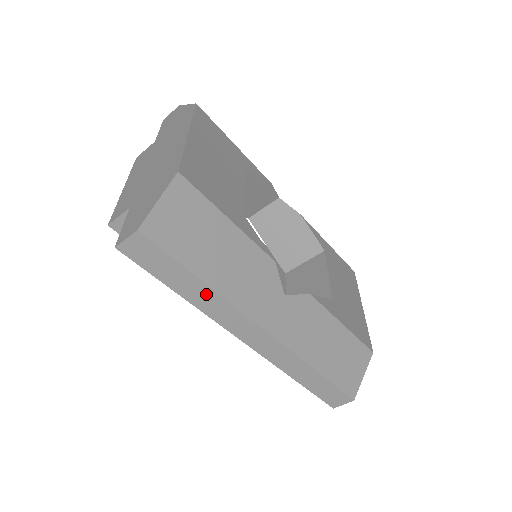
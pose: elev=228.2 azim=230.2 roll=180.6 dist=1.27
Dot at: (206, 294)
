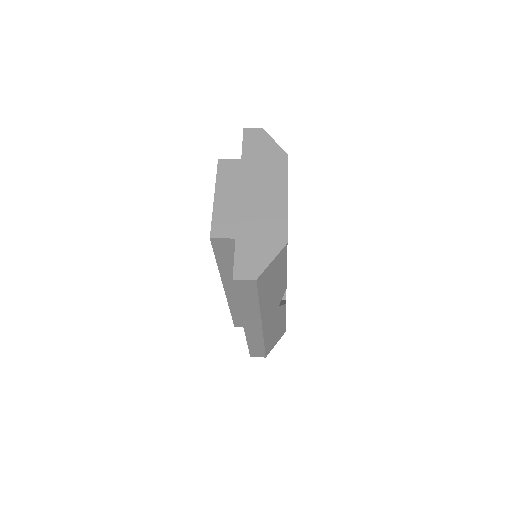
Dot at: (253, 308)
